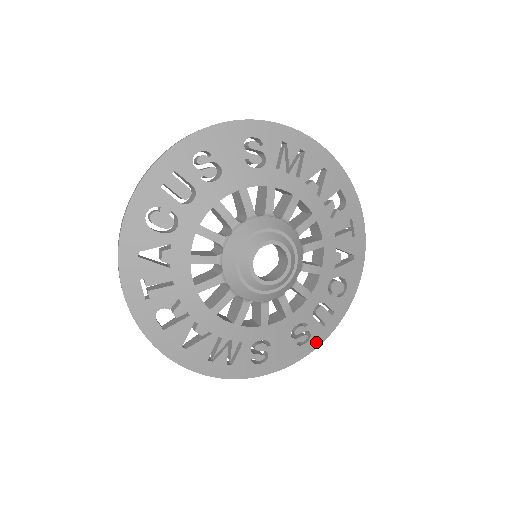
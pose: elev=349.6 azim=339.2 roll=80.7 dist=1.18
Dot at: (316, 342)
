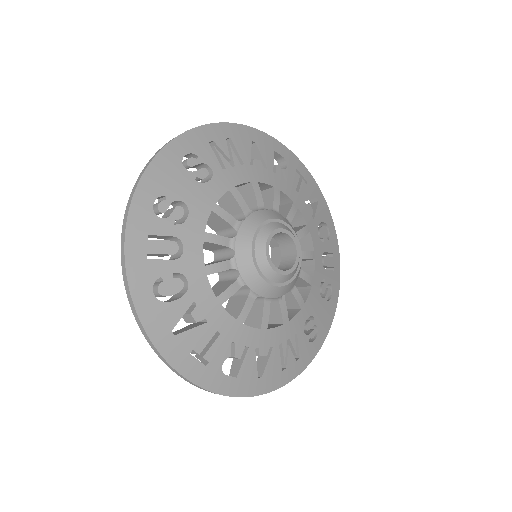
Dot at: (336, 287)
